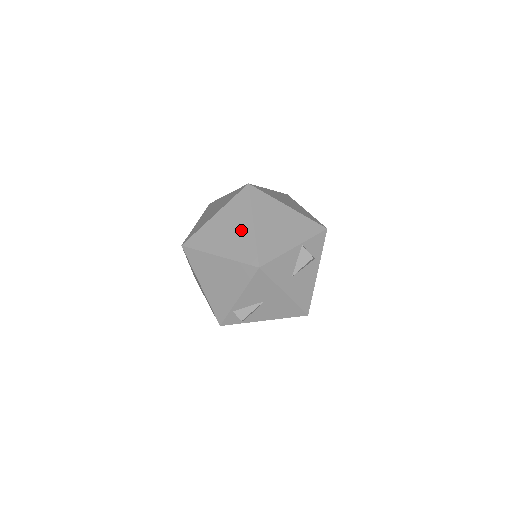
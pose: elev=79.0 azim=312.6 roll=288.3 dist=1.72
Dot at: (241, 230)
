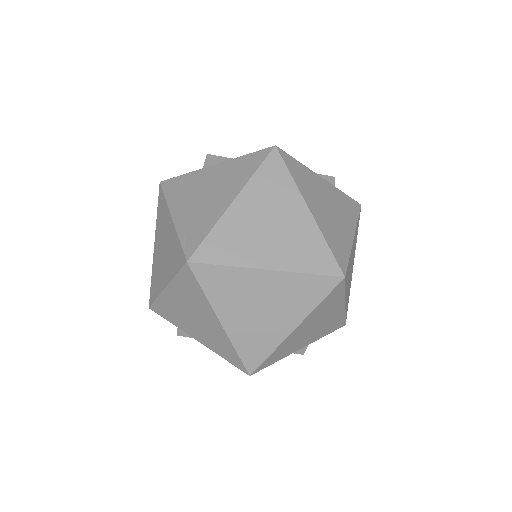
Dot at: (275, 322)
